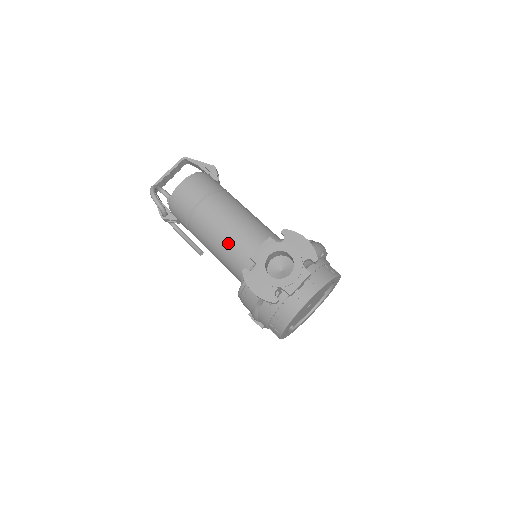
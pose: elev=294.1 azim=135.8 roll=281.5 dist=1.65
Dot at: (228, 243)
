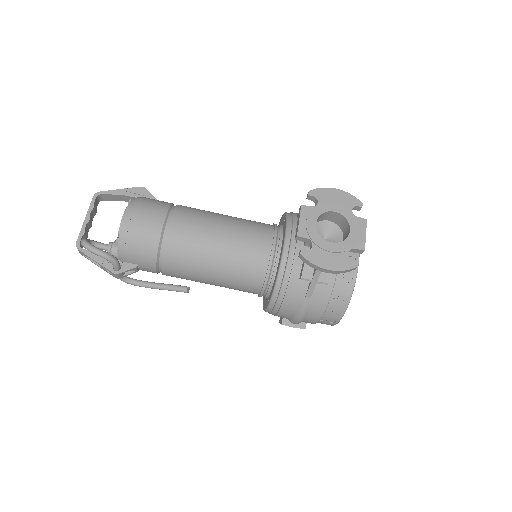
Dot at: (229, 253)
